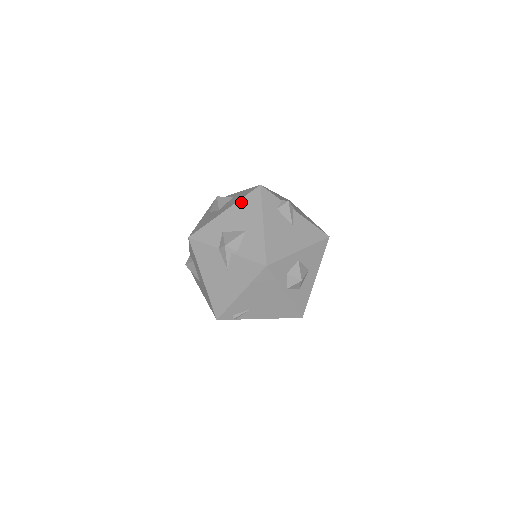
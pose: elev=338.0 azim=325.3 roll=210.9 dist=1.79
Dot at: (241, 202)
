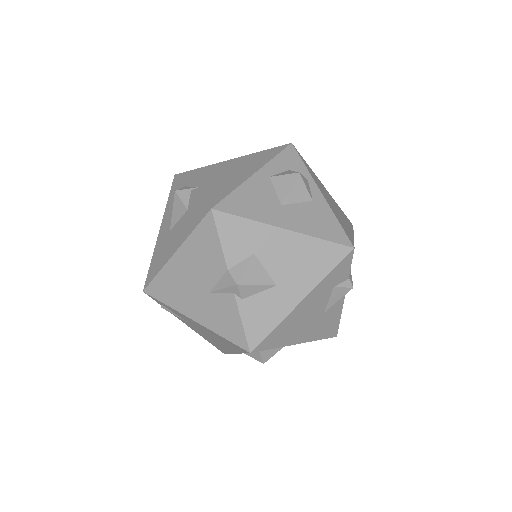
Dot at: (313, 242)
